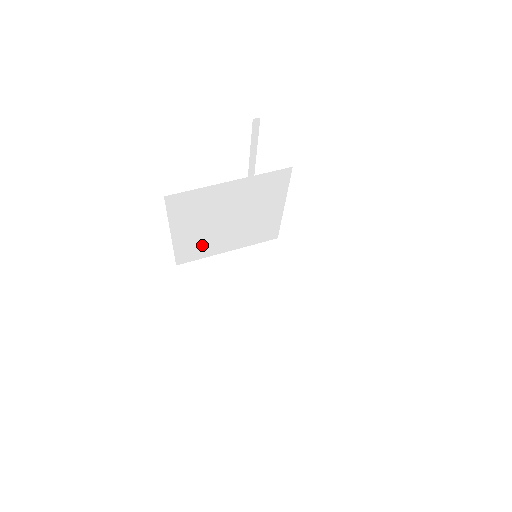
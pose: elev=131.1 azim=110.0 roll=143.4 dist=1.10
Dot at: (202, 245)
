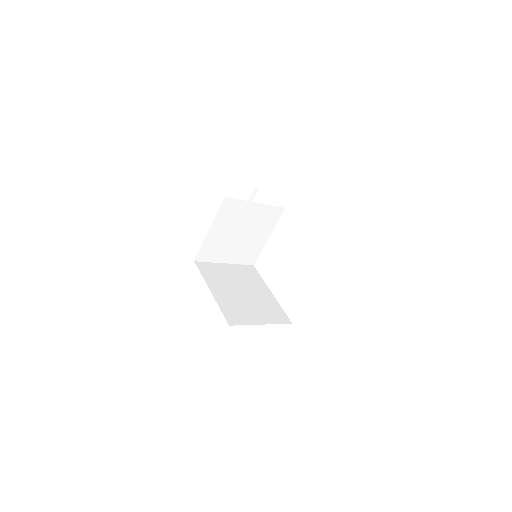
Dot at: (217, 249)
